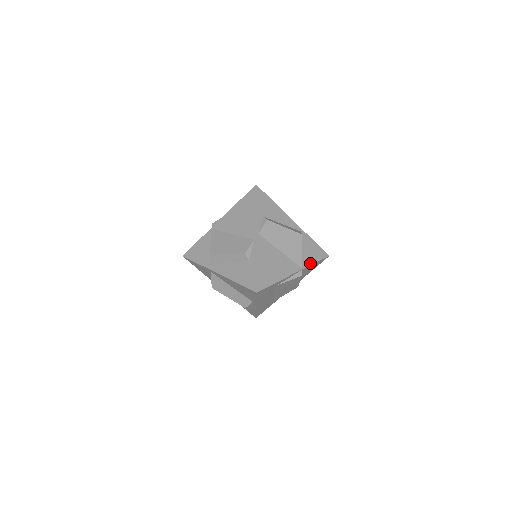
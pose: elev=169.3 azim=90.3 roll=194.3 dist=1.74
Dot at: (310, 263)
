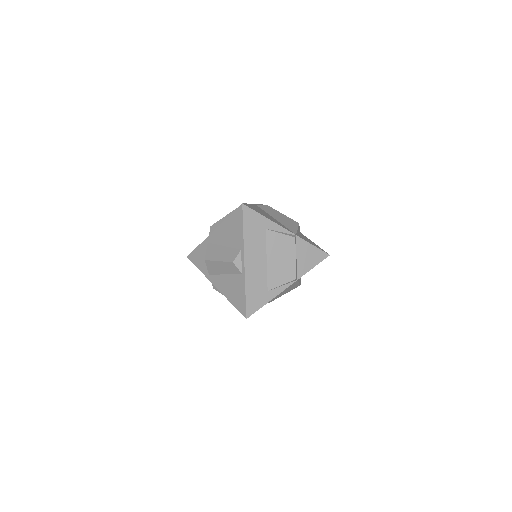
Dot at: (306, 241)
